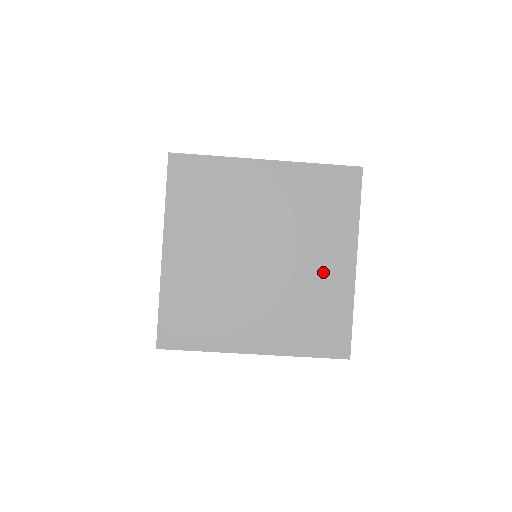
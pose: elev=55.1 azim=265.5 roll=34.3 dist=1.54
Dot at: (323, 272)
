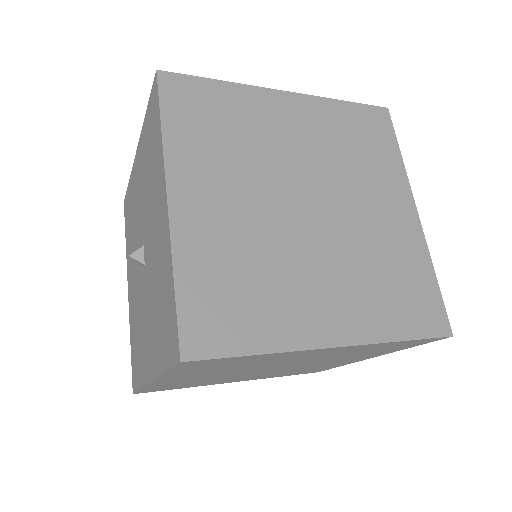
Dot at: (333, 363)
